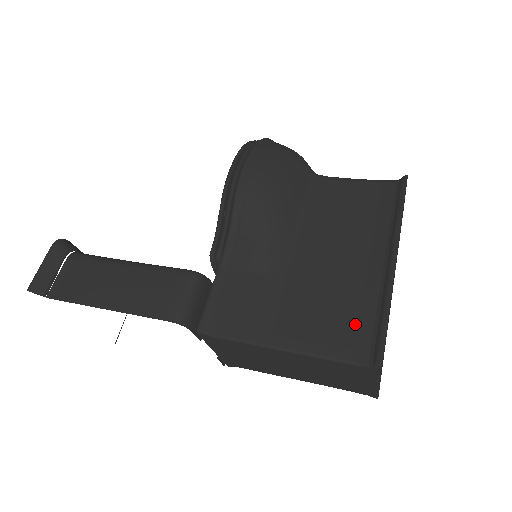
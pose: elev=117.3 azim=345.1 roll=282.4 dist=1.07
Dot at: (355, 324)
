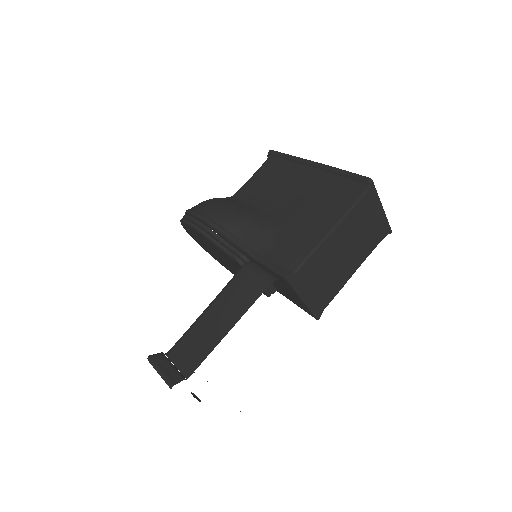
Dot at: (339, 190)
